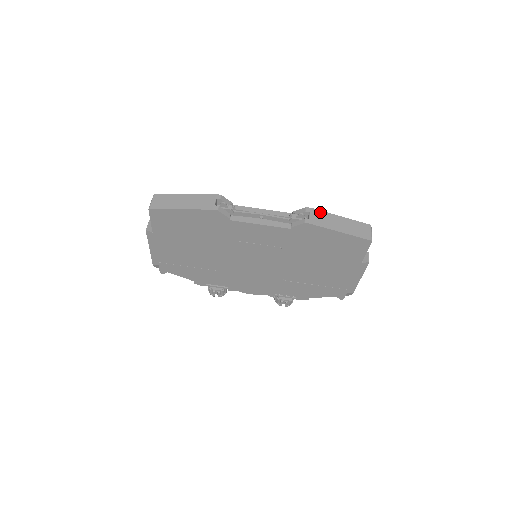
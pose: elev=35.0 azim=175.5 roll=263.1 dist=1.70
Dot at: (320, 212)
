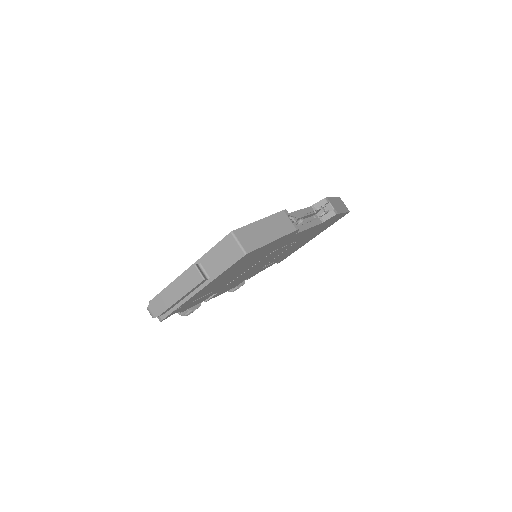
Dot at: (330, 199)
